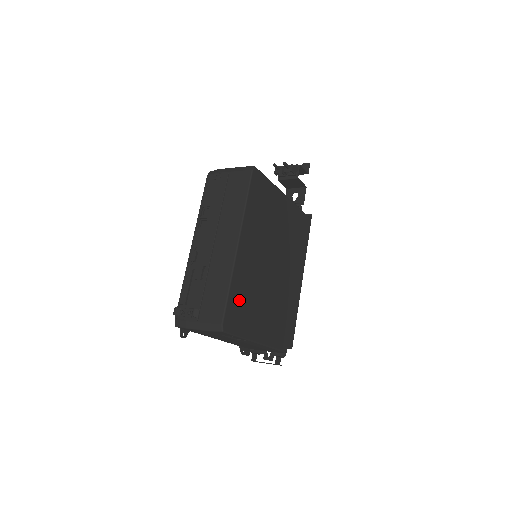
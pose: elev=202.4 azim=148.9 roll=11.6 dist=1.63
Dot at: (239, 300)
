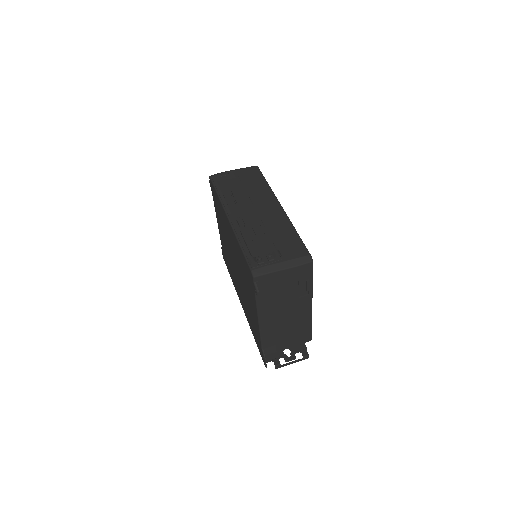
Dot at: occluded
